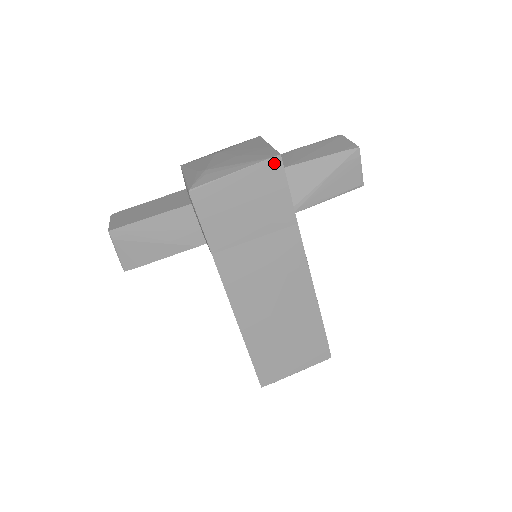
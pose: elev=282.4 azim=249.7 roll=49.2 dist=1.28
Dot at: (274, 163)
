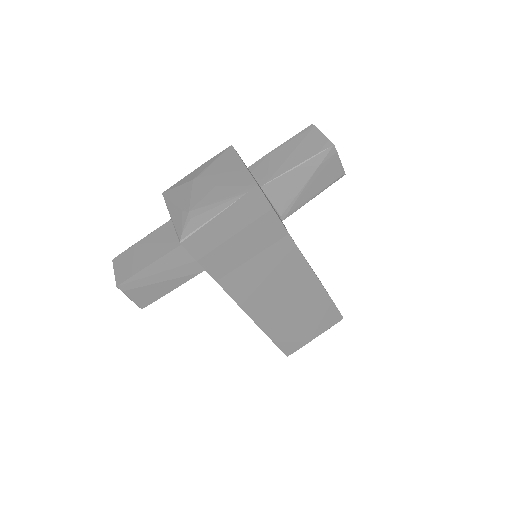
Dot at: (254, 194)
